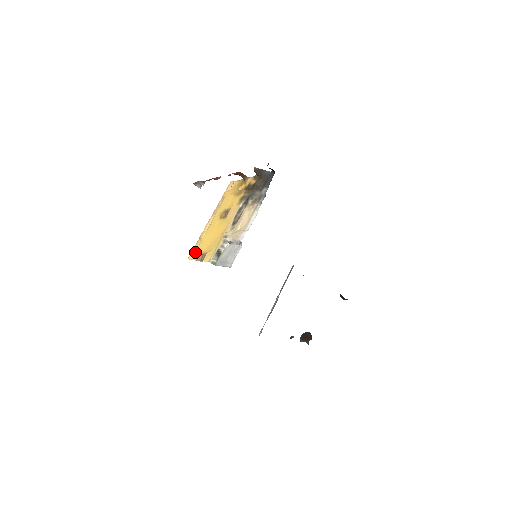
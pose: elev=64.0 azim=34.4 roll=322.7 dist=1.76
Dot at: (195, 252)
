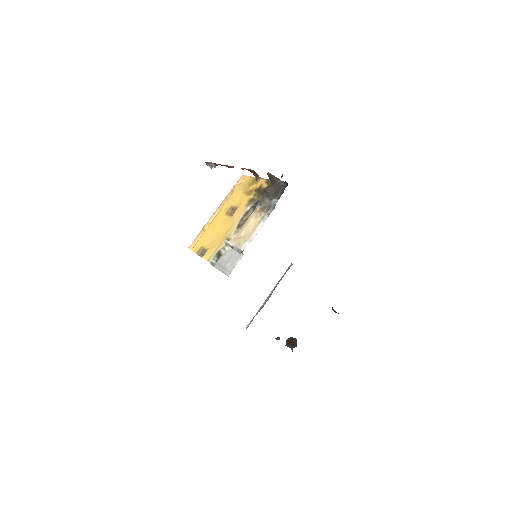
Dot at: (196, 243)
